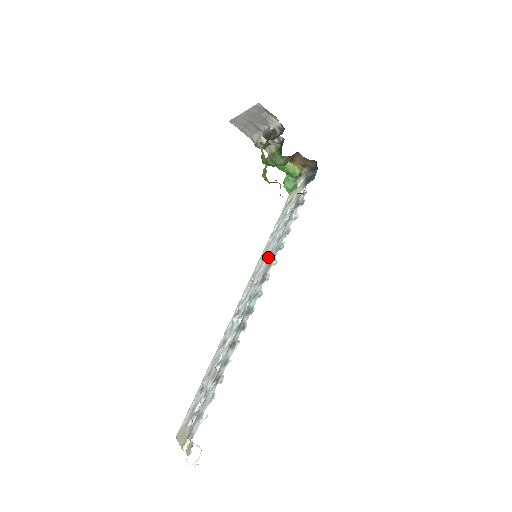
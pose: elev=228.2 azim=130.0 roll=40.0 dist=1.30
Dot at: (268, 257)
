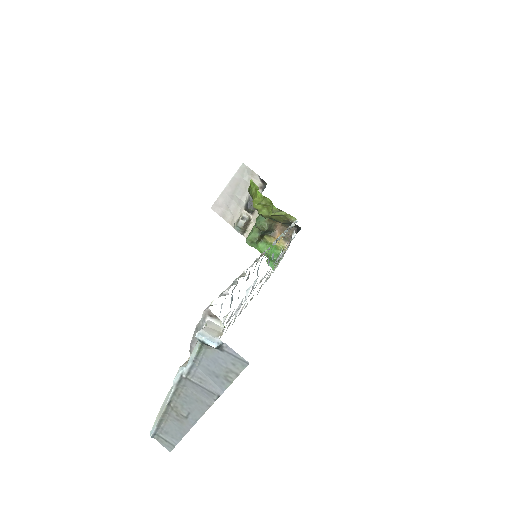
Dot at: occluded
